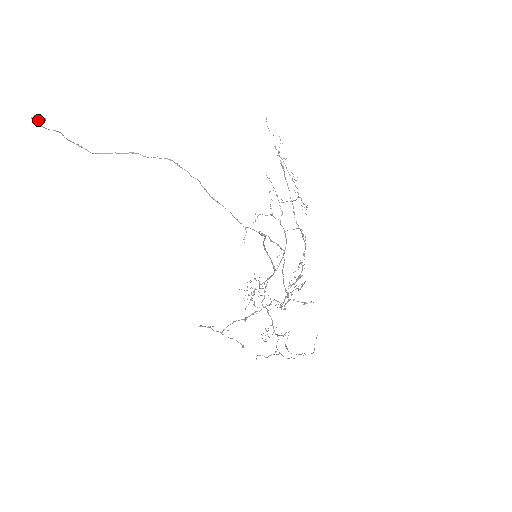
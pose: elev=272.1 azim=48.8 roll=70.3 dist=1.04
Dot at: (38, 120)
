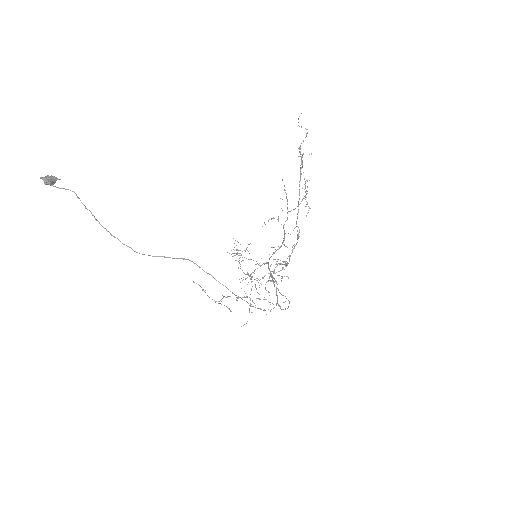
Dot at: (51, 183)
